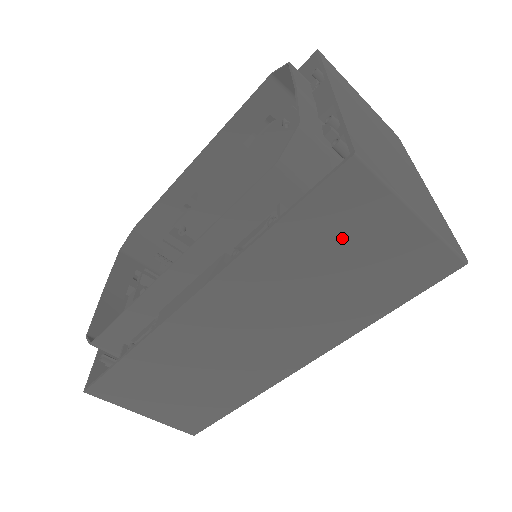
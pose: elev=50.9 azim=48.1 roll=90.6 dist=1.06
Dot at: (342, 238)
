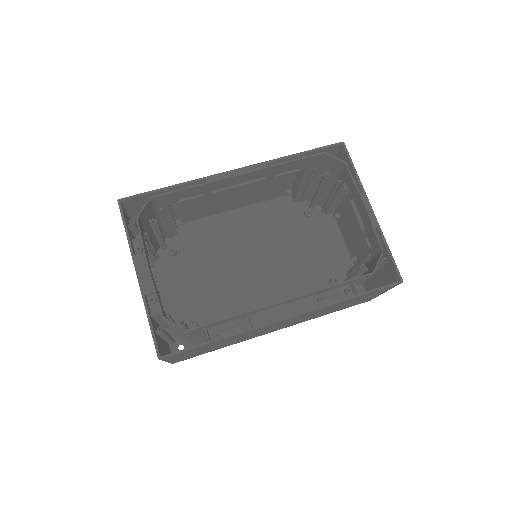
Dot at: (362, 298)
